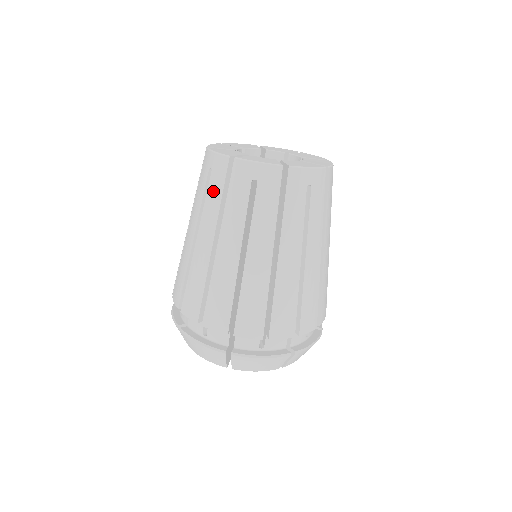
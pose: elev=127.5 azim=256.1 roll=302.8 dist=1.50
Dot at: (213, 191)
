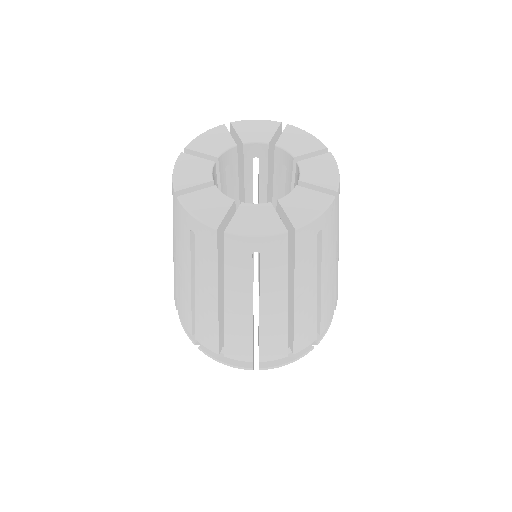
Dot at: (204, 257)
